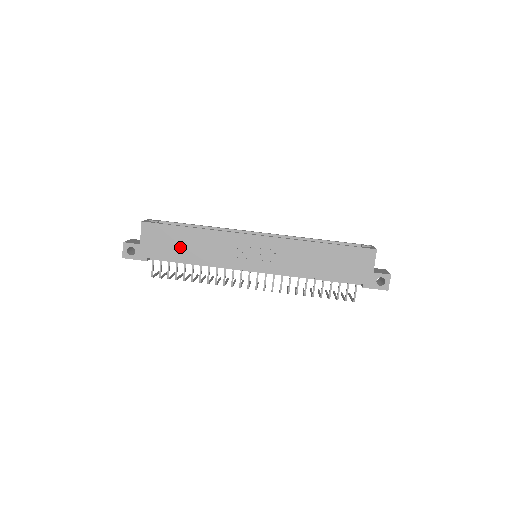
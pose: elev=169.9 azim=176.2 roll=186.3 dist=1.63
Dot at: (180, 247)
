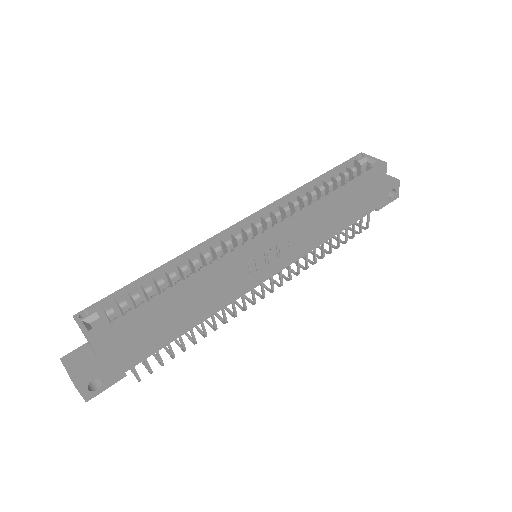
Dot at: (167, 325)
